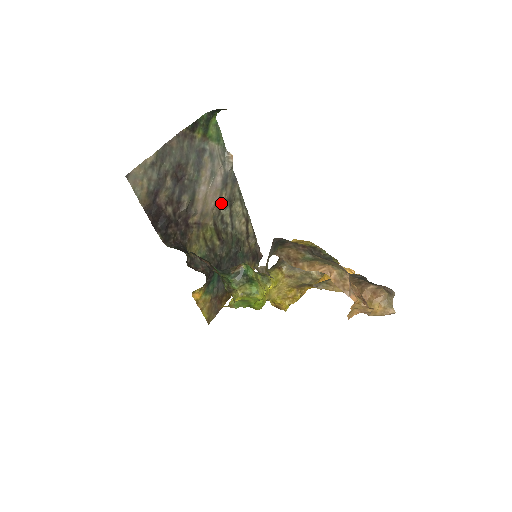
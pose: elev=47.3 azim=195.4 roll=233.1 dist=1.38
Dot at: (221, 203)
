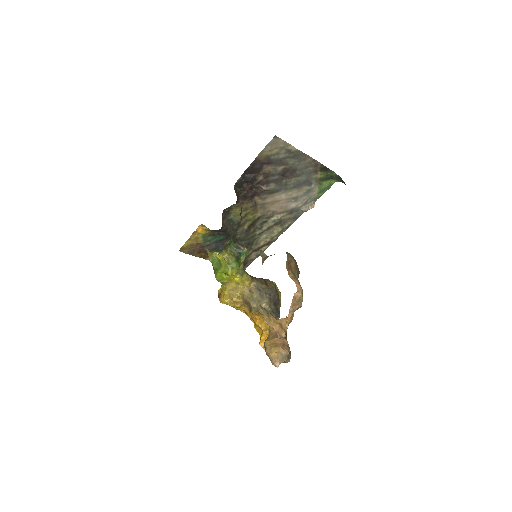
Dot at: (276, 216)
